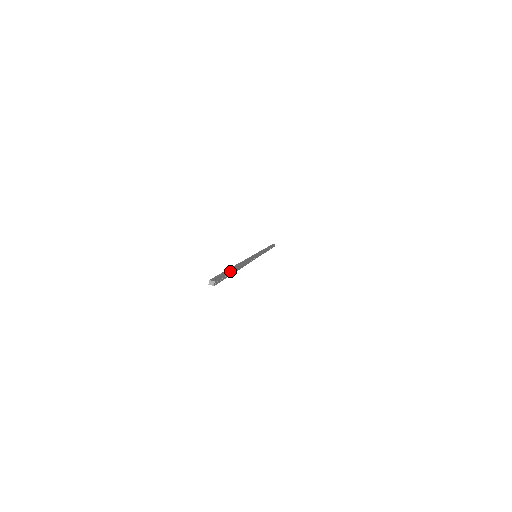
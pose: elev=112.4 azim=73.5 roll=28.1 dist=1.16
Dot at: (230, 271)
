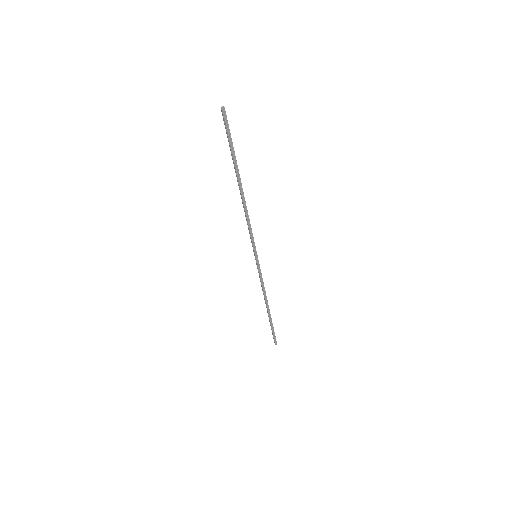
Dot at: (233, 151)
